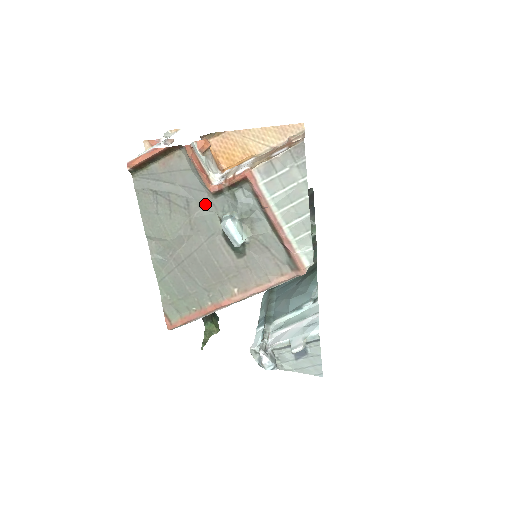
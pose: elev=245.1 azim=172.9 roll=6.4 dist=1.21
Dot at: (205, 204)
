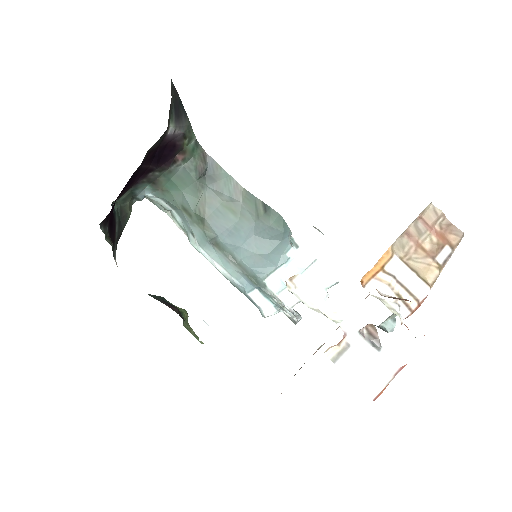
Dot at: occluded
